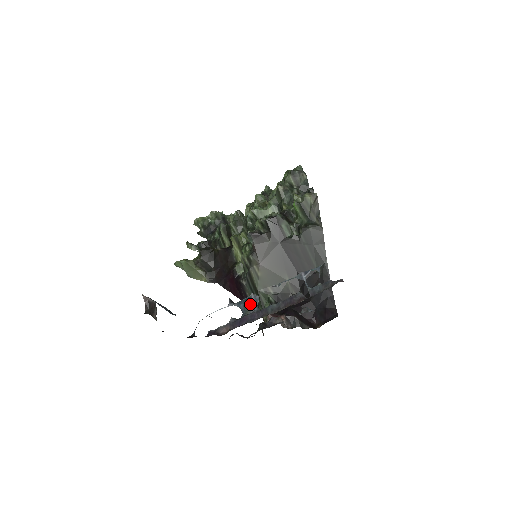
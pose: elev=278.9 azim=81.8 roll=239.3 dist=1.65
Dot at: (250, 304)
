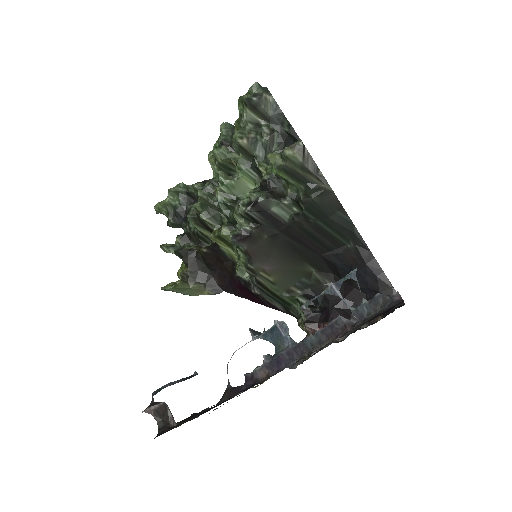
Dot at: (279, 337)
